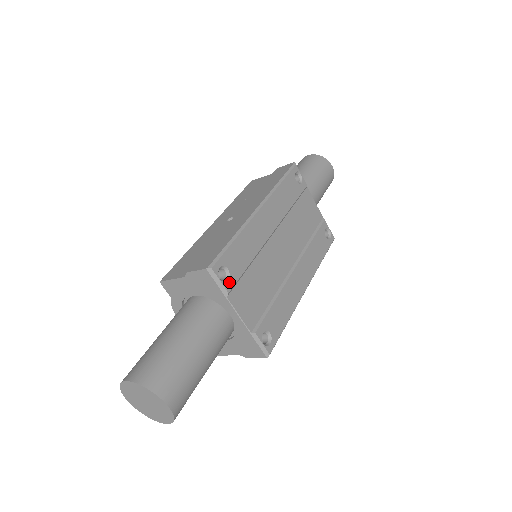
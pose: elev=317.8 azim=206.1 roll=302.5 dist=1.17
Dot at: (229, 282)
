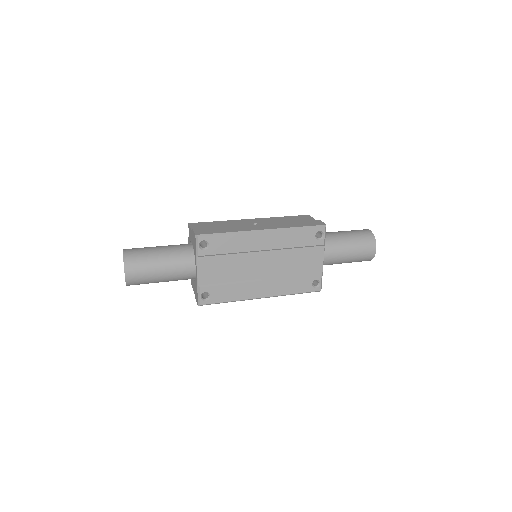
Dot at: (204, 251)
